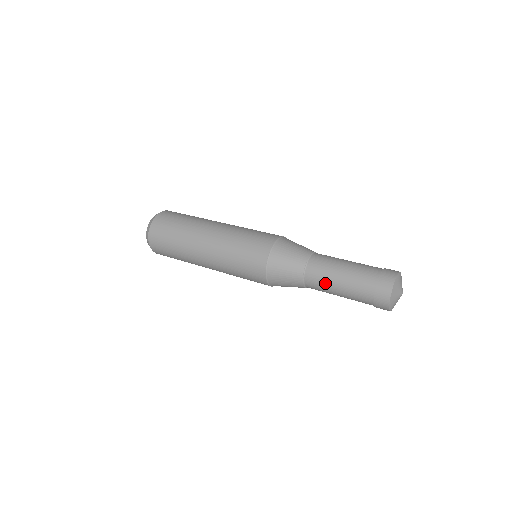
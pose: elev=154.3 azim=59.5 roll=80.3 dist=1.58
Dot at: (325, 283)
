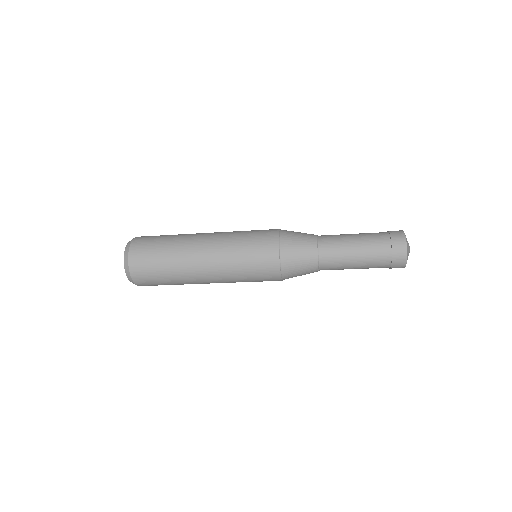
Dot at: (341, 256)
